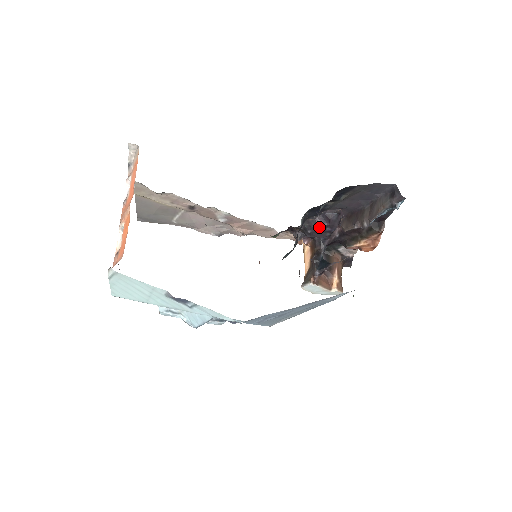
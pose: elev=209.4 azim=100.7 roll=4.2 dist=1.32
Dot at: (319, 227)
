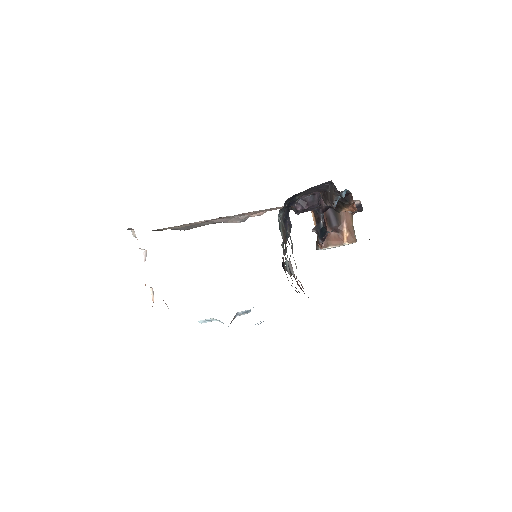
Dot at: (302, 210)
